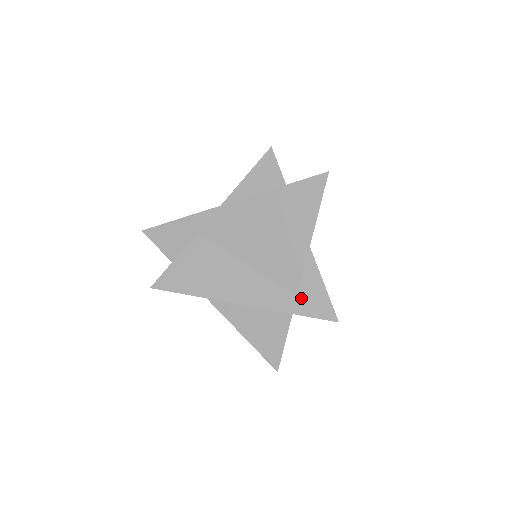
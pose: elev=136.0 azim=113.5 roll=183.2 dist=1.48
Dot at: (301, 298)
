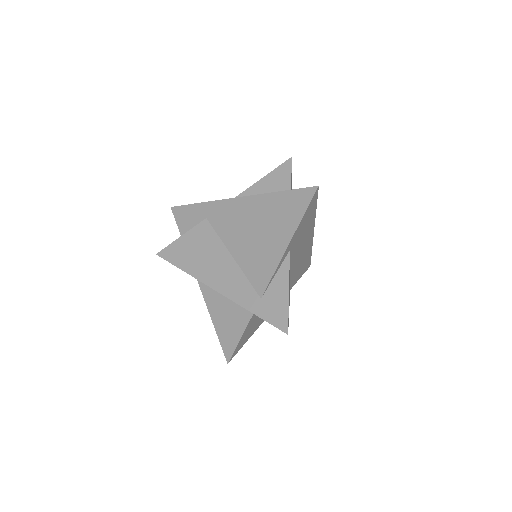
Dot at: (264, 301)
